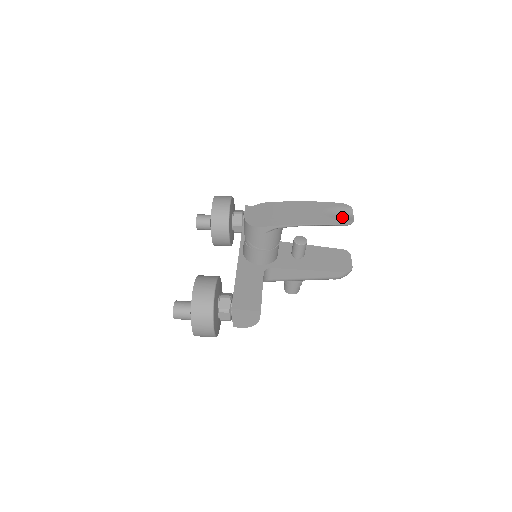
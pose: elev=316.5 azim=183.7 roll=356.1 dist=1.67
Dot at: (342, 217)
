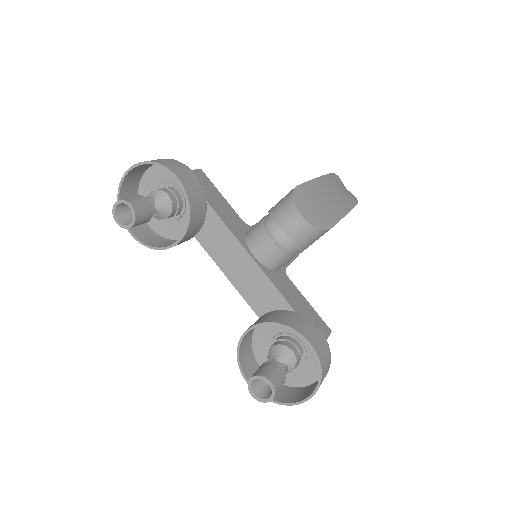
Dot at: (348, 193)
